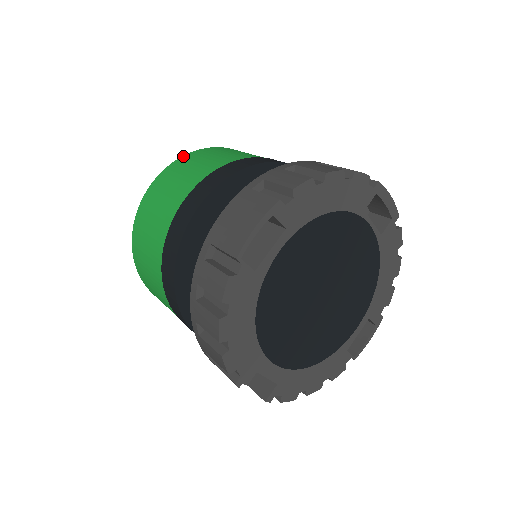
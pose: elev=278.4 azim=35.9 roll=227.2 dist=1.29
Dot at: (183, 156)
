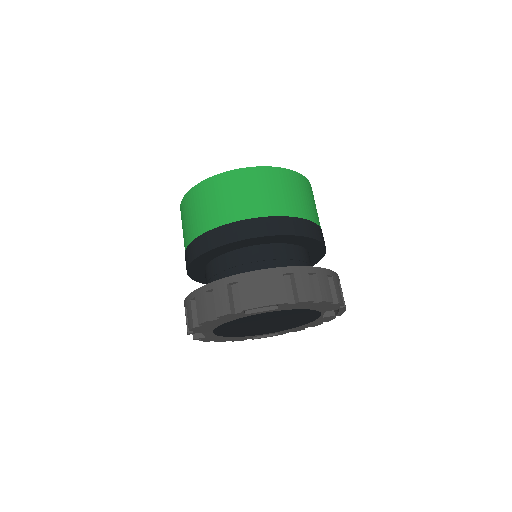
Dot at: (273, 167)
